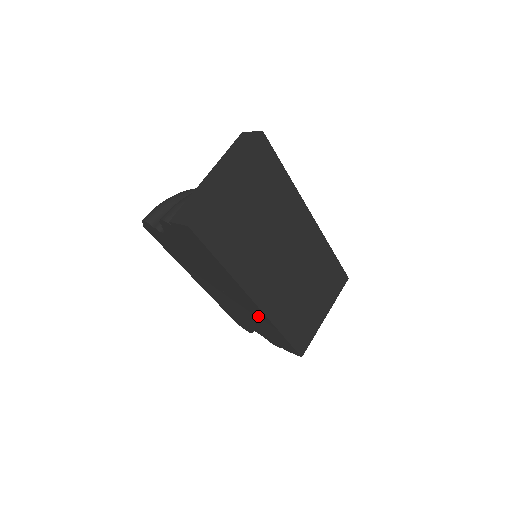
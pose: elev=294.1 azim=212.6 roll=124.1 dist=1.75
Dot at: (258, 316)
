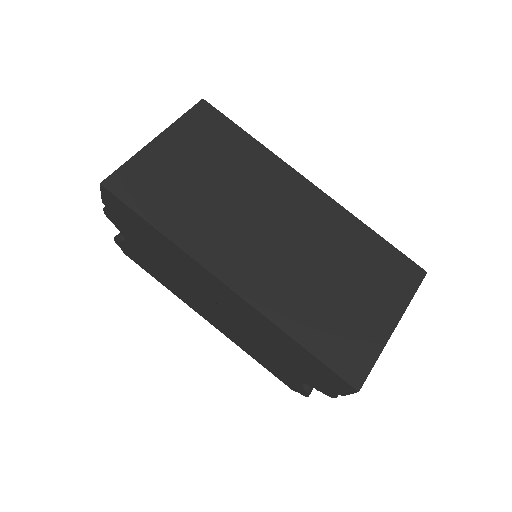
Dot at: (259, 323)
